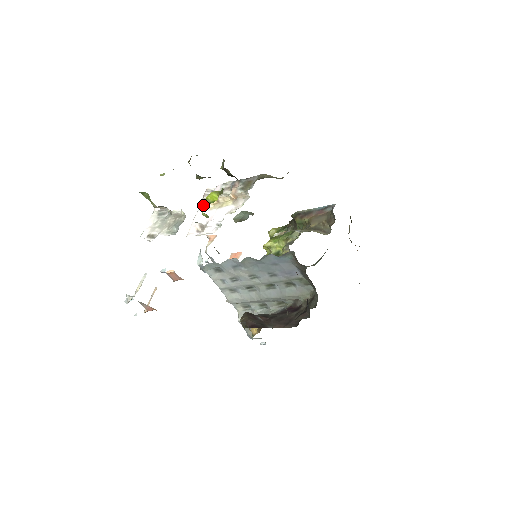
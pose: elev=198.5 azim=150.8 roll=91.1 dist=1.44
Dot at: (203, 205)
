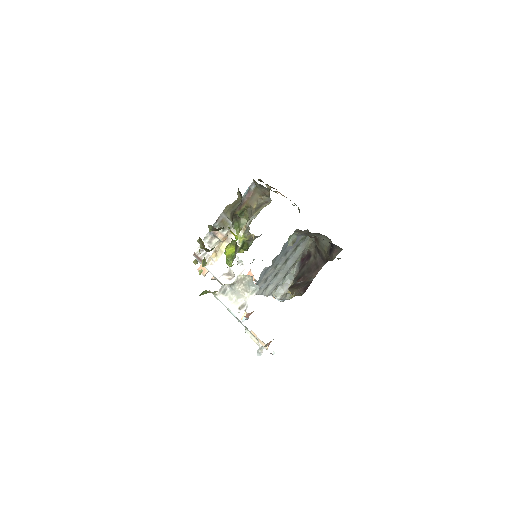
Dot at: (228, 261)
